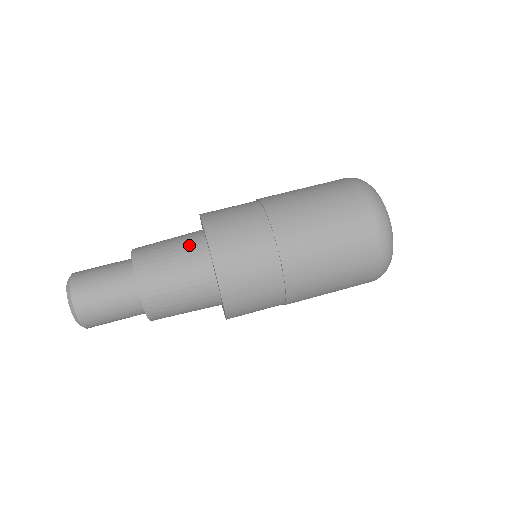
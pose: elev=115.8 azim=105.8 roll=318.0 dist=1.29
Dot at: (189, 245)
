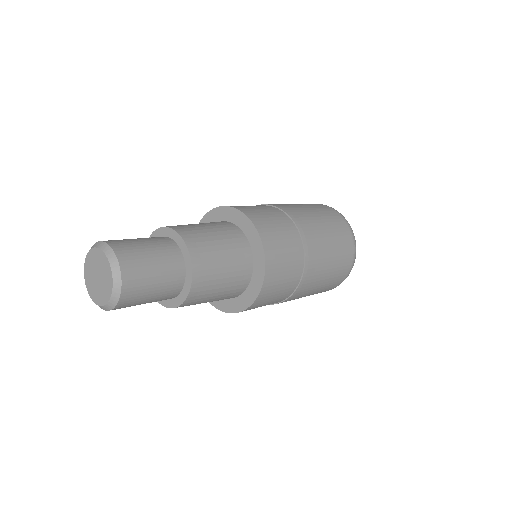
Dot at: (222, 225)
